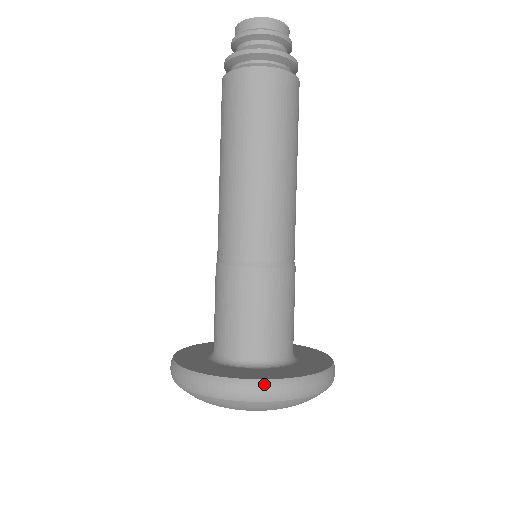
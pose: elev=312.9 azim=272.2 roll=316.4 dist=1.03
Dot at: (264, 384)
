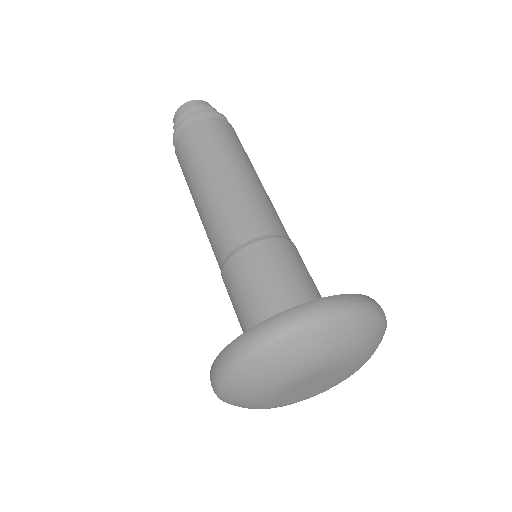
Dot at: (316, 303)
